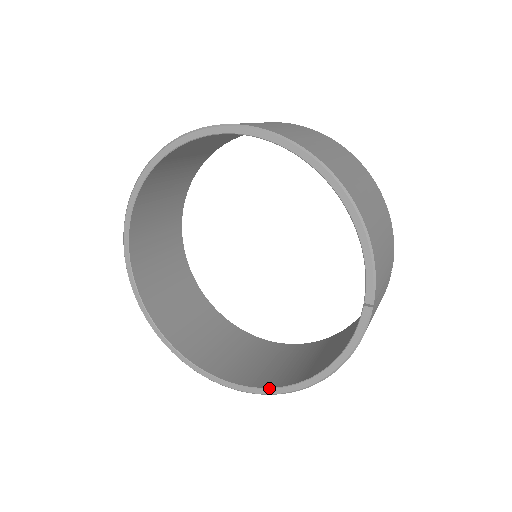
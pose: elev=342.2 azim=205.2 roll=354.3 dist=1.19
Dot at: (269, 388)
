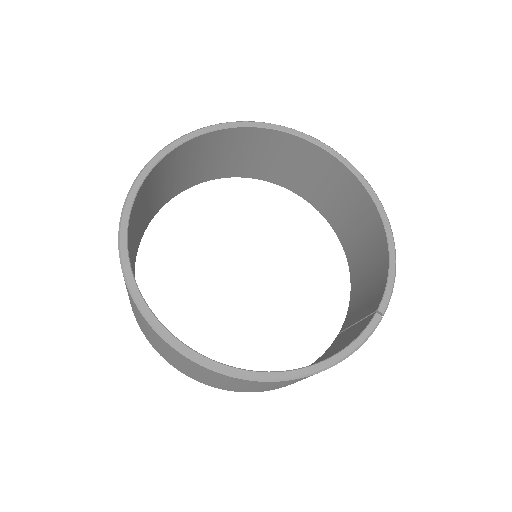
Dot at: occluded
